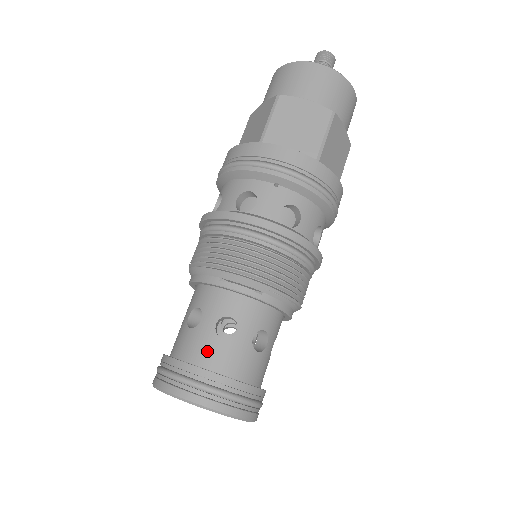
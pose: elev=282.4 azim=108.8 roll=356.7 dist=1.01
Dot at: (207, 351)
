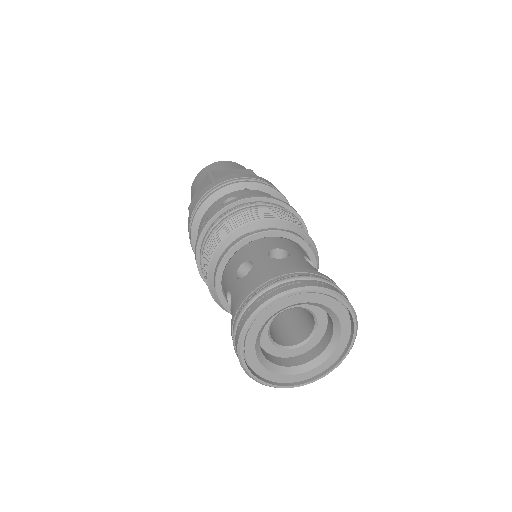
Dot at: (276, 268)
